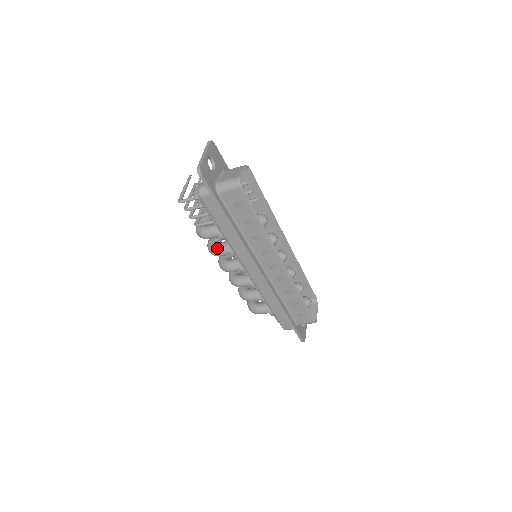
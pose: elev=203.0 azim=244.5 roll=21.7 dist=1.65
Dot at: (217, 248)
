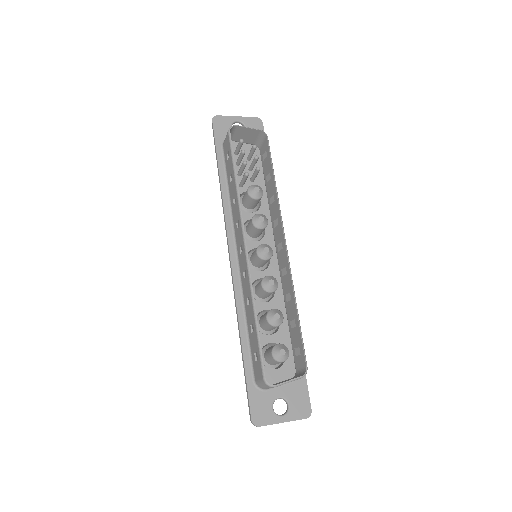
Dot at: occluded
